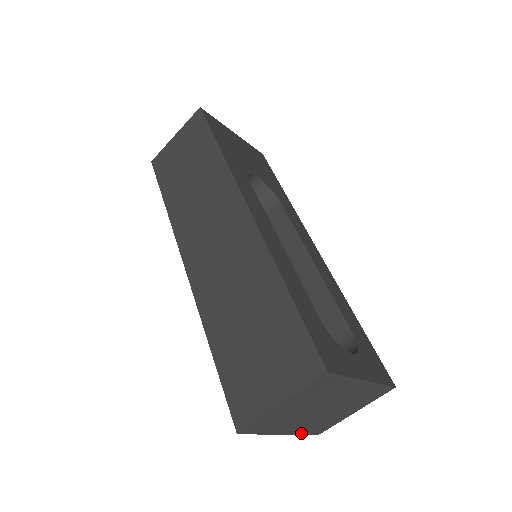
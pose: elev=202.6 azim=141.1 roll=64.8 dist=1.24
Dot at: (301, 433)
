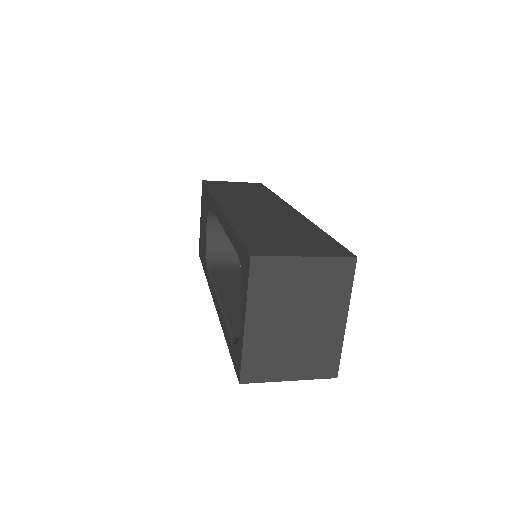
Dot at: (246, 350)
